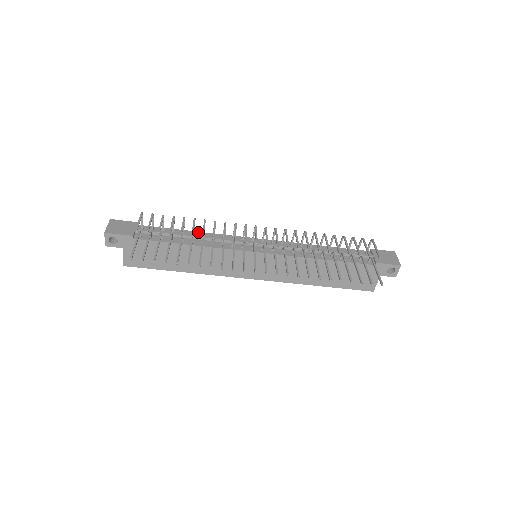
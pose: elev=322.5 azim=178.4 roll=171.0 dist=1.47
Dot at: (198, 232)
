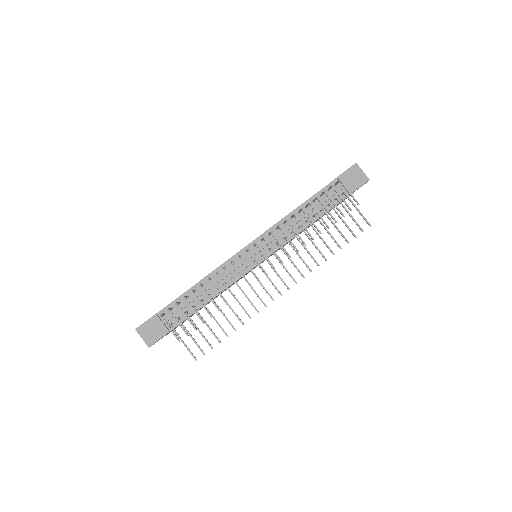
Dot at: (203, 280)
